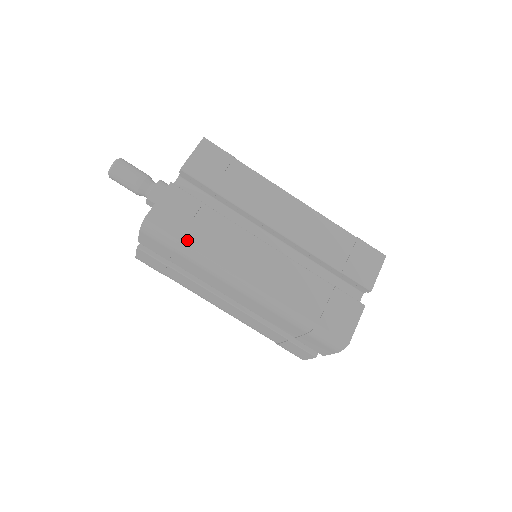
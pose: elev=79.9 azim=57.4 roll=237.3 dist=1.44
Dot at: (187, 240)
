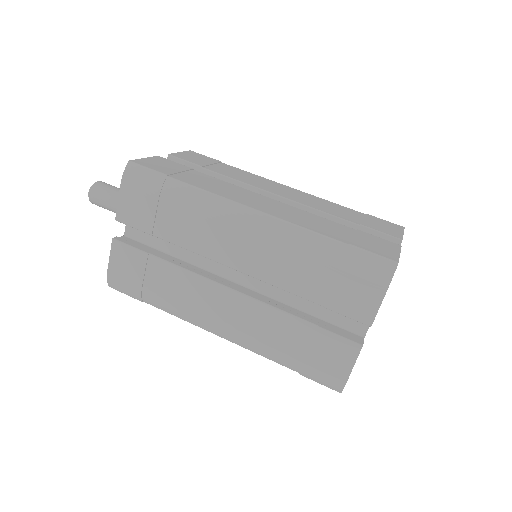
Dot at: (176, 178)
